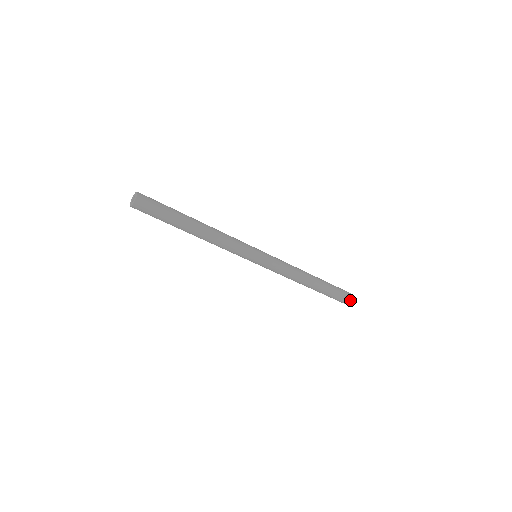
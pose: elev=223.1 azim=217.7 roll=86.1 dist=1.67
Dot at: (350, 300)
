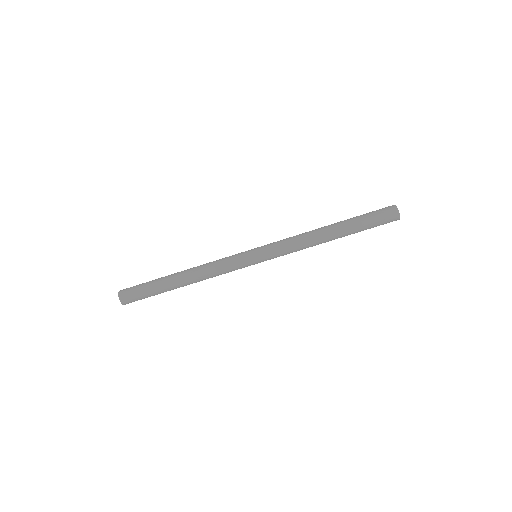
Dot at: (399, 219)
